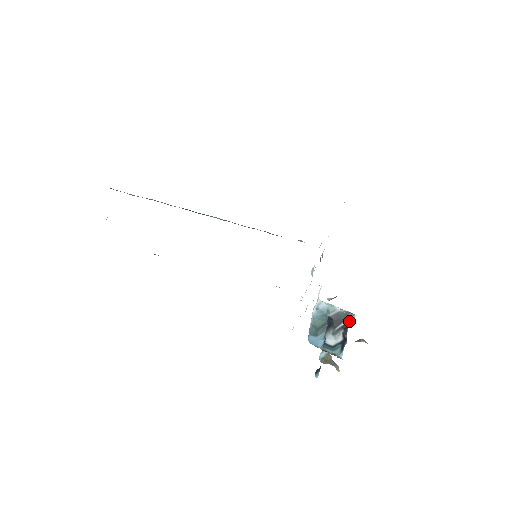
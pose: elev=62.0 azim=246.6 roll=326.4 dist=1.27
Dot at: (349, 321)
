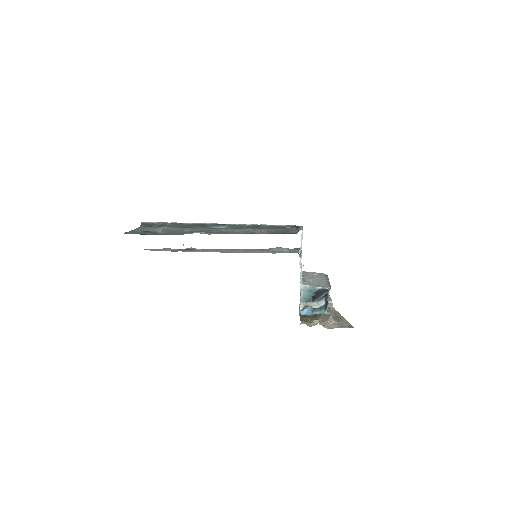
Dot at: (327, 292)
